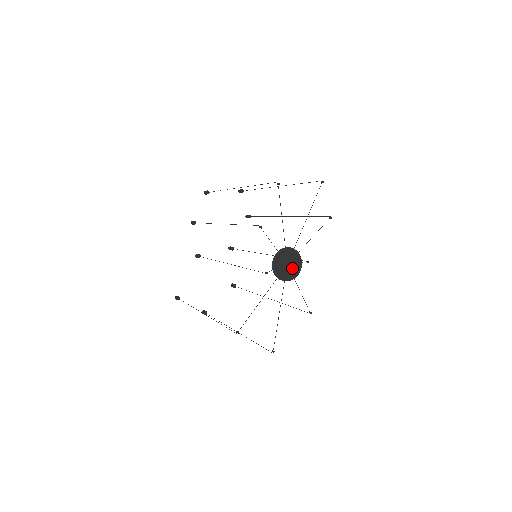
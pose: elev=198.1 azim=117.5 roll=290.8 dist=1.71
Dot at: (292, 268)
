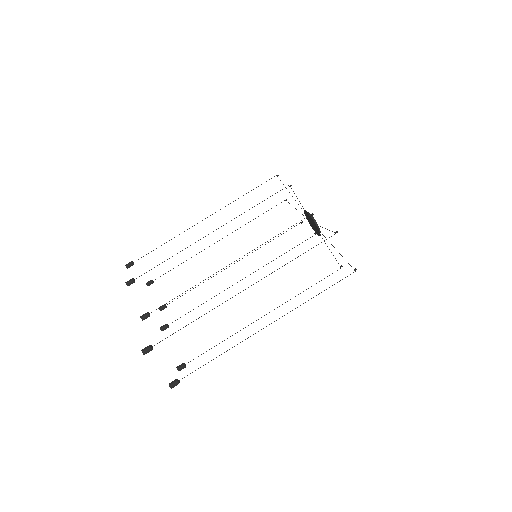
Dot at: occluded
